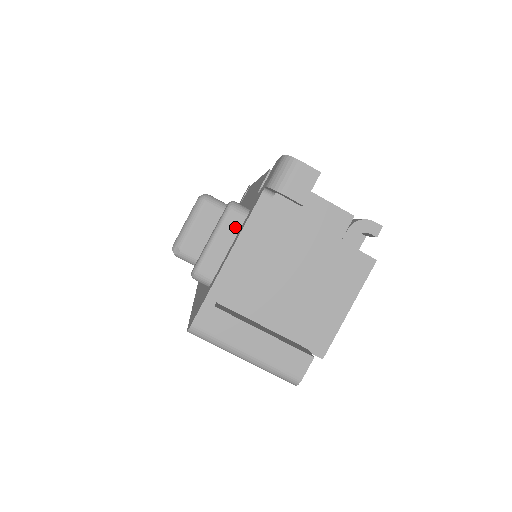
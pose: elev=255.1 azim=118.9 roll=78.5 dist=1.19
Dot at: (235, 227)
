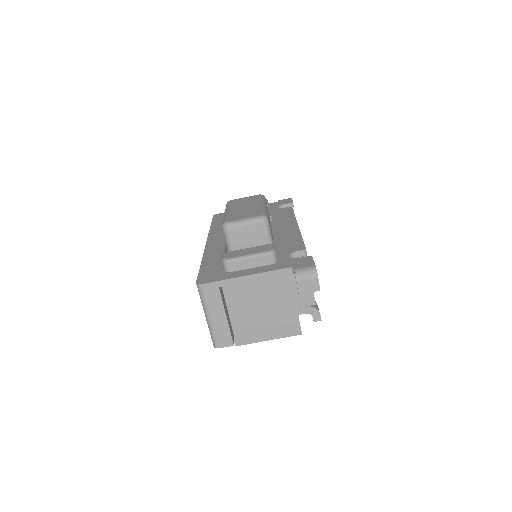
Dot at: (264, 263)
